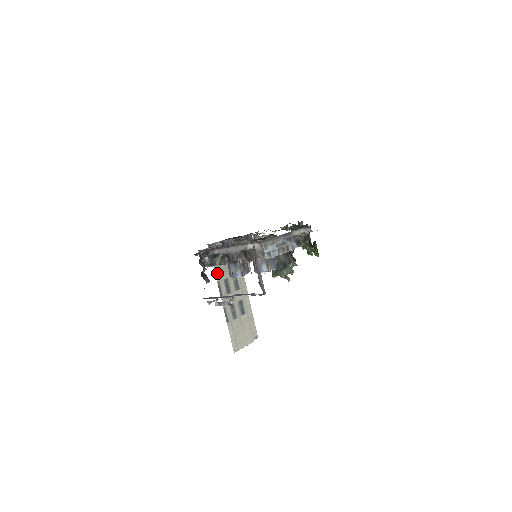
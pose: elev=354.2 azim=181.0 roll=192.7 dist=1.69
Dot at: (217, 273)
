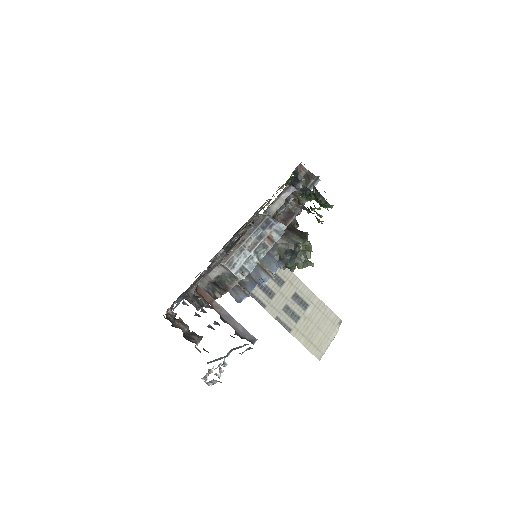
Dot at: occluded
